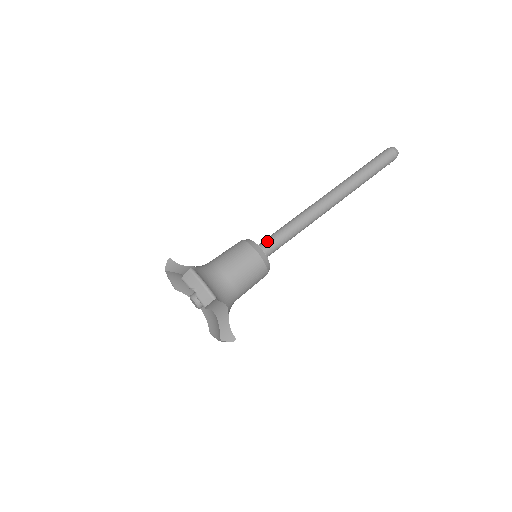
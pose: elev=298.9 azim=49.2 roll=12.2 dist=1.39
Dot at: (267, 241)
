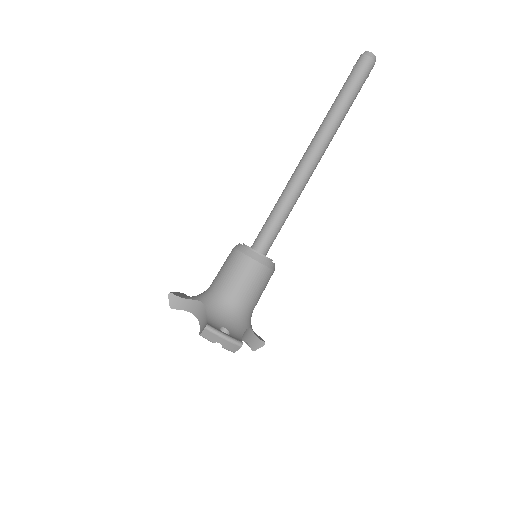
Dot at: (263, 238)
